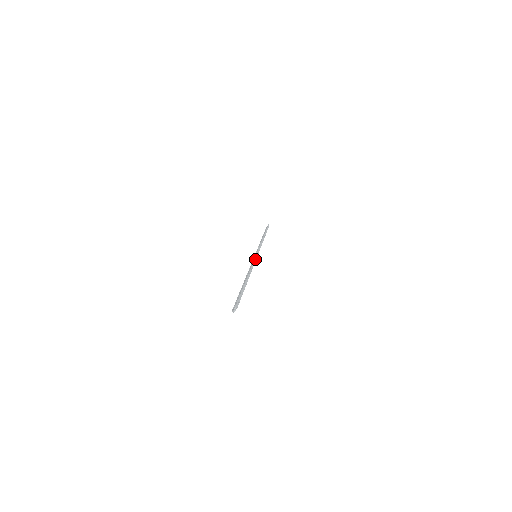
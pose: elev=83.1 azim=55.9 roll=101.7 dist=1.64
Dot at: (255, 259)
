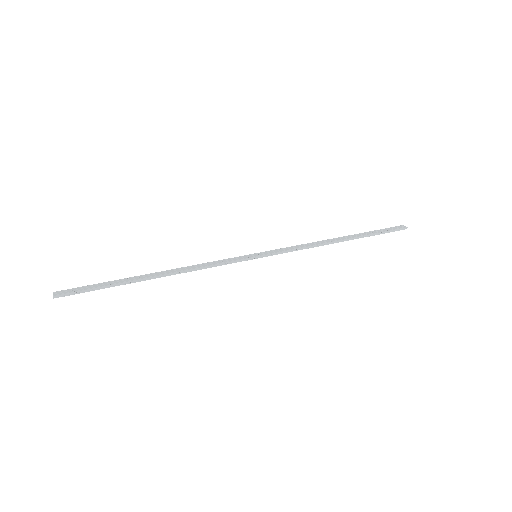
Dot at: (233, 262)
